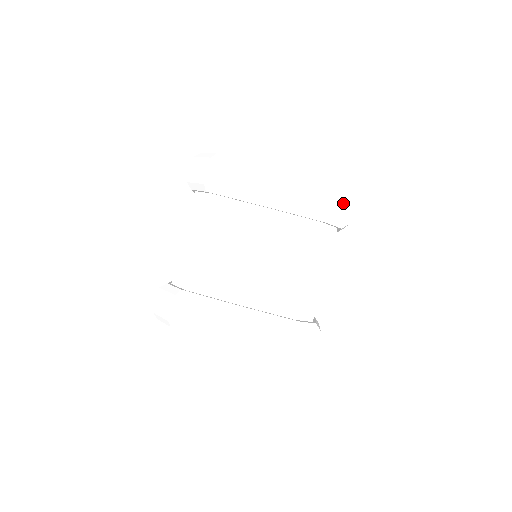
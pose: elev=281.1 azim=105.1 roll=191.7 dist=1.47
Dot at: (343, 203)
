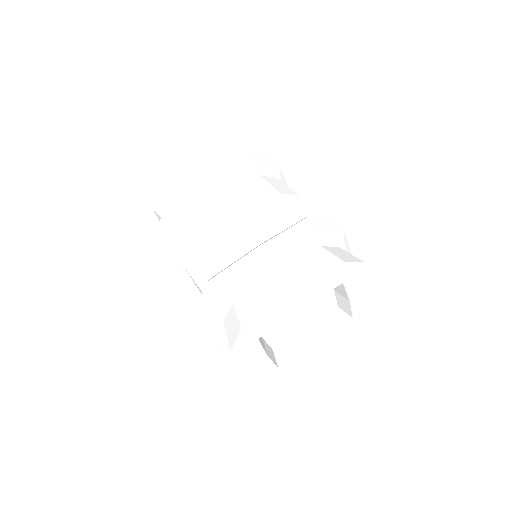
Dot at: (262, 160)
